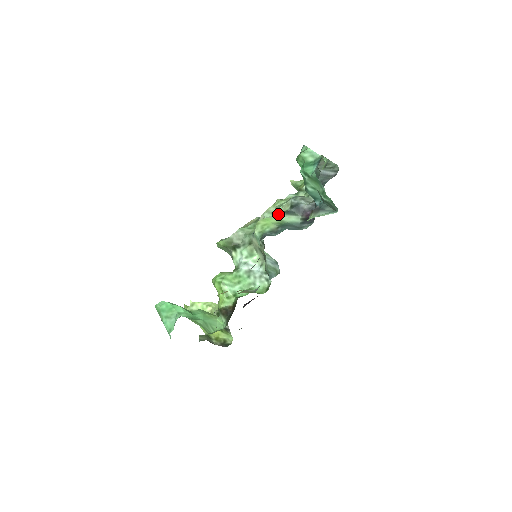
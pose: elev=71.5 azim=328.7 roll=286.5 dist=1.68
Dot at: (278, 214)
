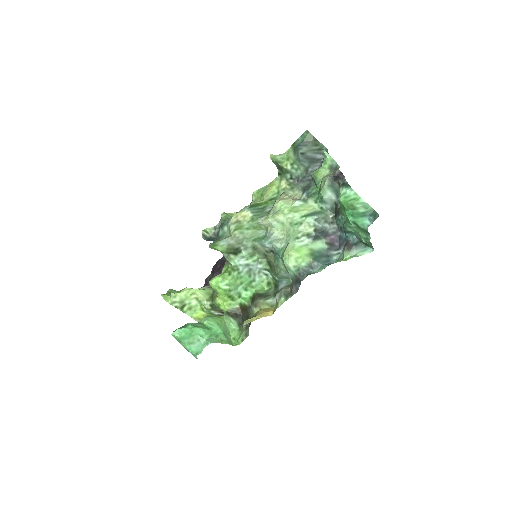
Dot at: (302, 238)
